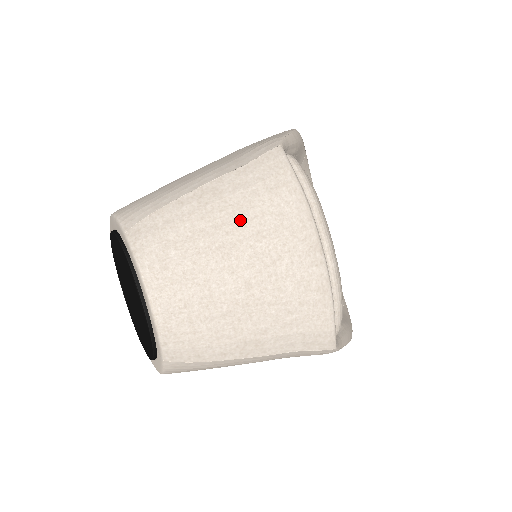
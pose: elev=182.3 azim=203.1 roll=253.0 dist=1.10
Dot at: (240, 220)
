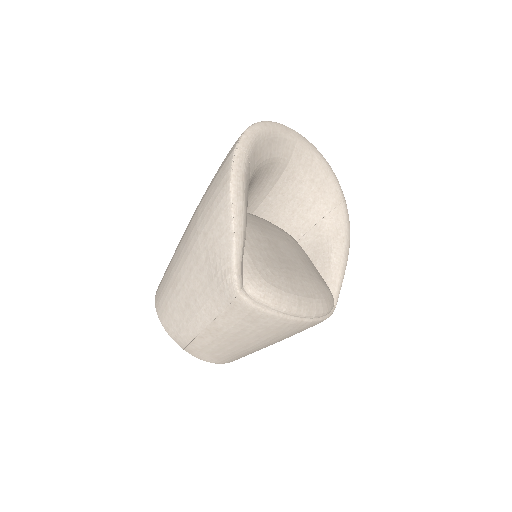
Dot at: (243, 337)
